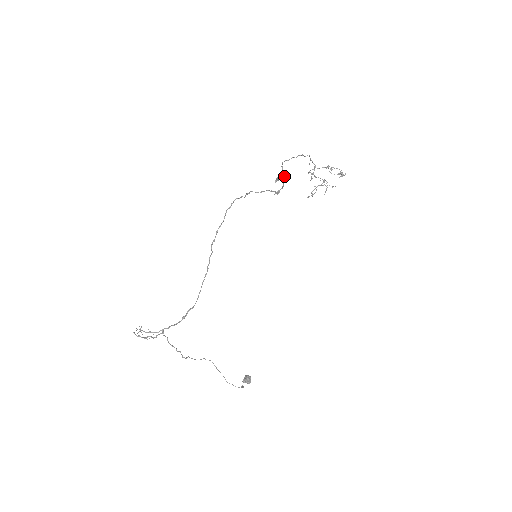
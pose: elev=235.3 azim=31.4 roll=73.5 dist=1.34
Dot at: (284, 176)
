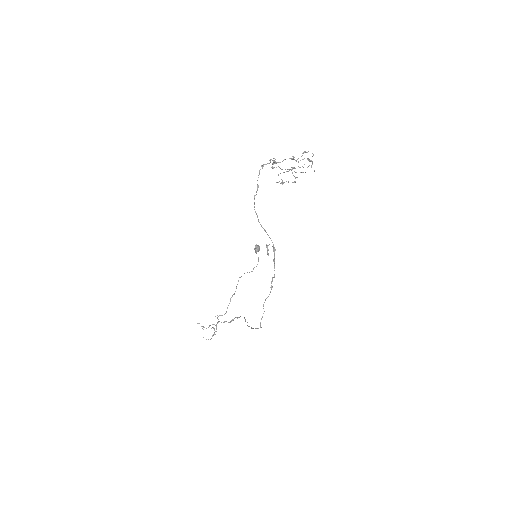
Dot at: occluded
